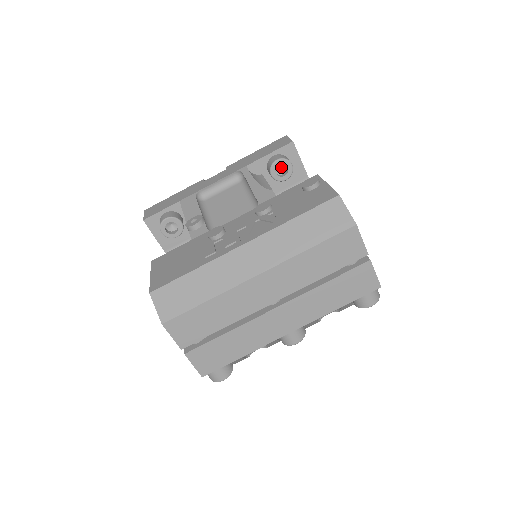
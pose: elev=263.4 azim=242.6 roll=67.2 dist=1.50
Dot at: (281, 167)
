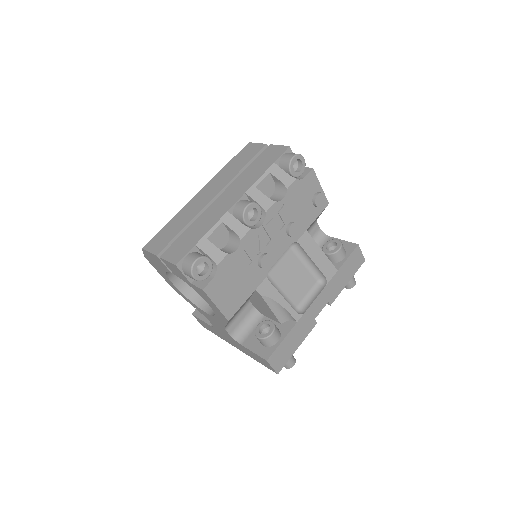
Dot at: occluded
